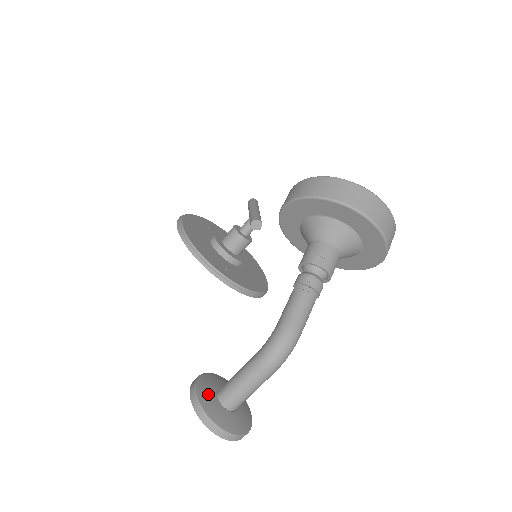
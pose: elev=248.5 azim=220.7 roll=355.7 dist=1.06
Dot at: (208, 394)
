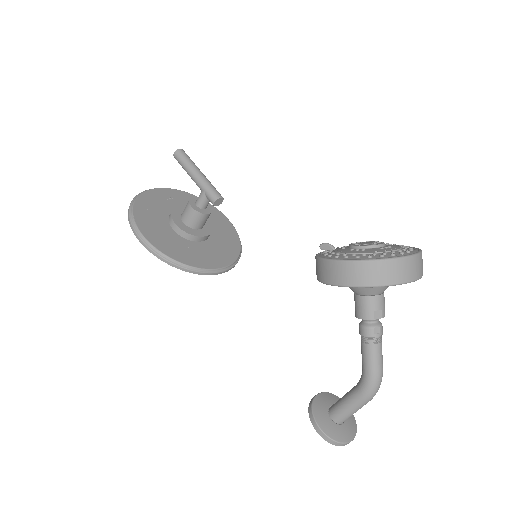
Dot at: (330, 427)
